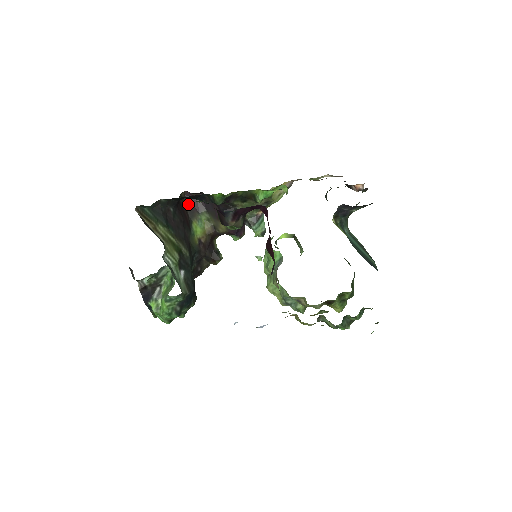
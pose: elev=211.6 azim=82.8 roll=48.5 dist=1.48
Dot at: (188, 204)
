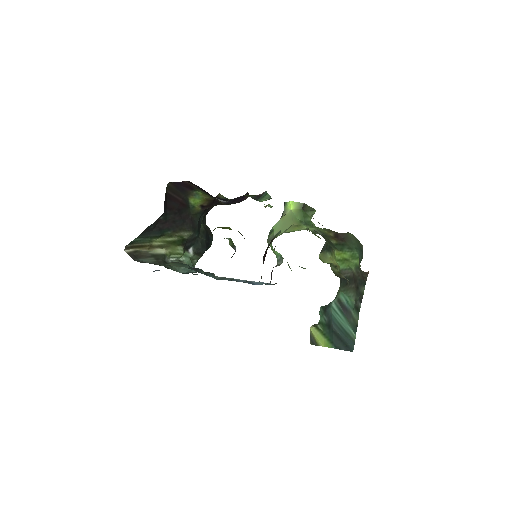
Dot at: (178, 188)
